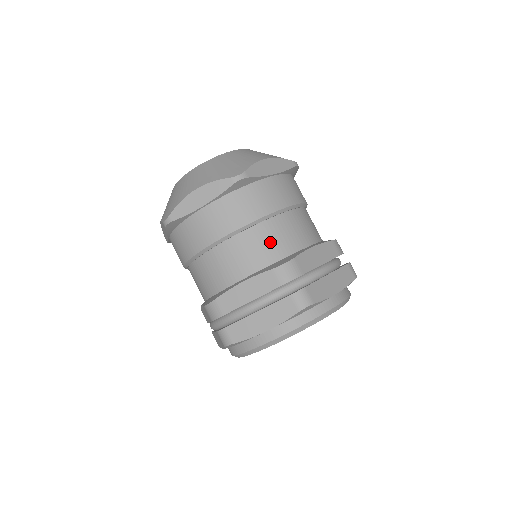
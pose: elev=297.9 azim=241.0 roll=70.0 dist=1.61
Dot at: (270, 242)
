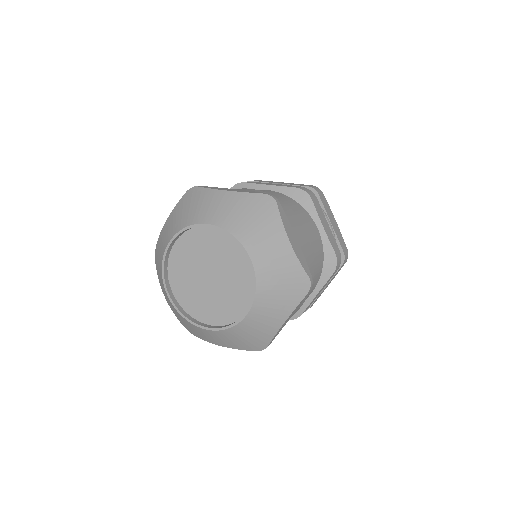
Dot at: (318, 265)
